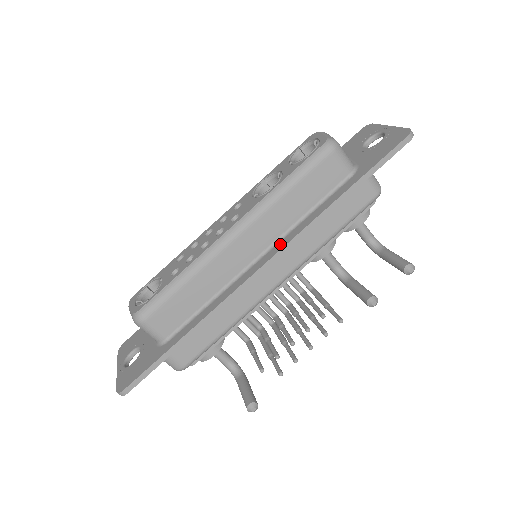
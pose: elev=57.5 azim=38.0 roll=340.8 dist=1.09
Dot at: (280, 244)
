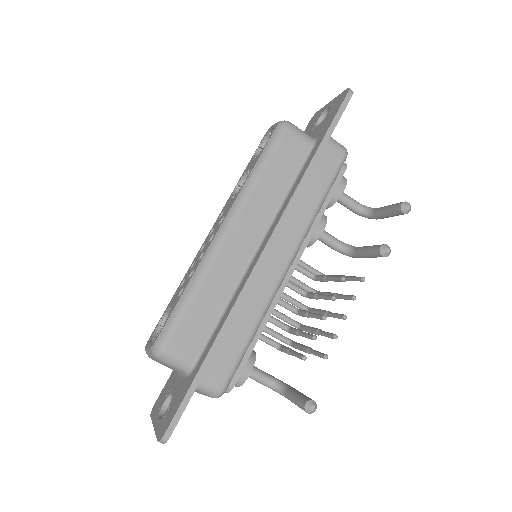
Dot at: (273, 226)
